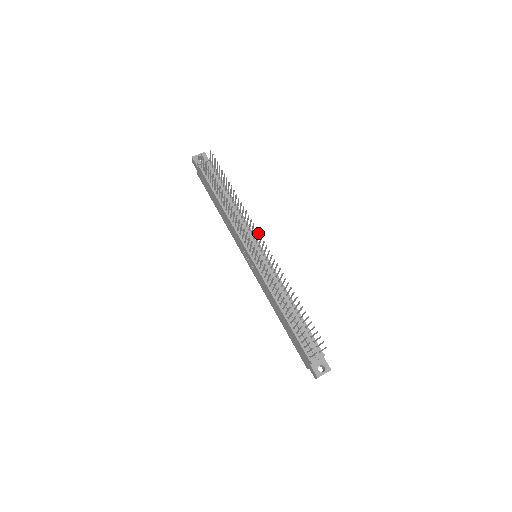
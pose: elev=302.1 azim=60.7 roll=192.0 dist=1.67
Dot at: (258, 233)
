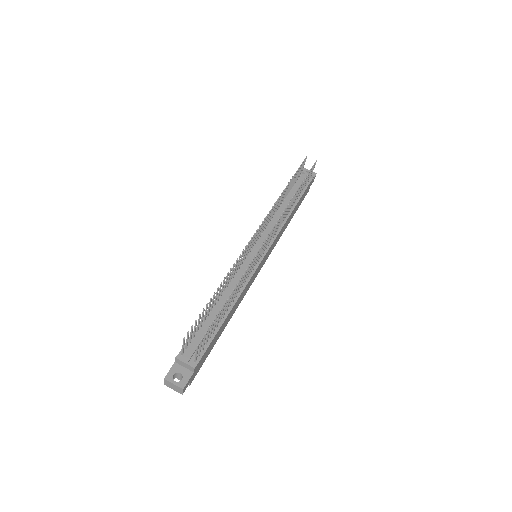
Dot at: (273, 227)
